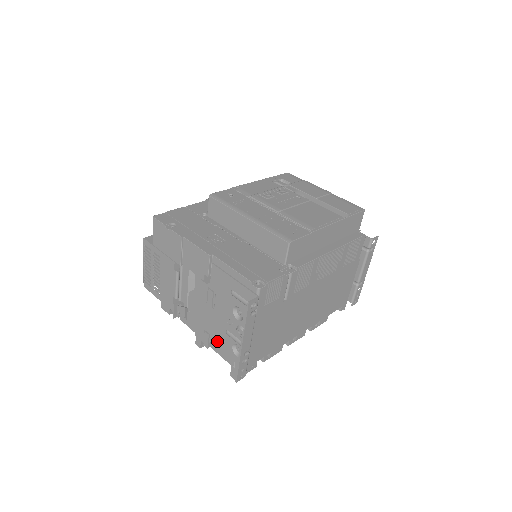
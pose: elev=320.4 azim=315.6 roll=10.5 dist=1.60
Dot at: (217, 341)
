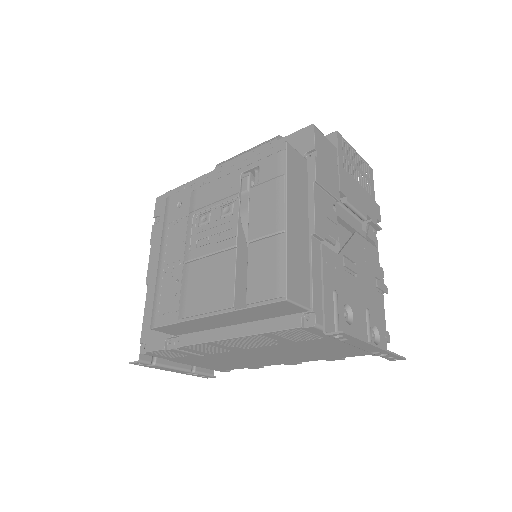
Dot at: occluded
